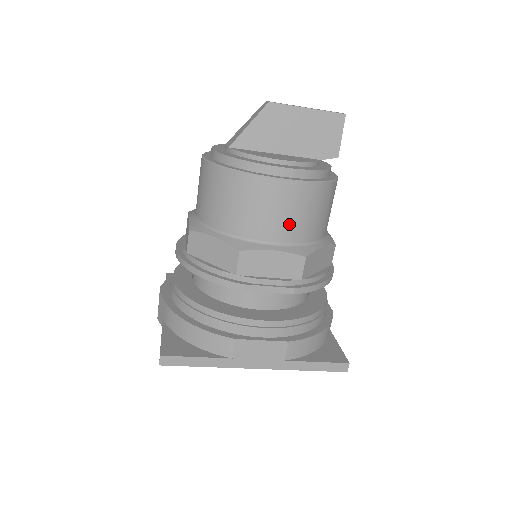
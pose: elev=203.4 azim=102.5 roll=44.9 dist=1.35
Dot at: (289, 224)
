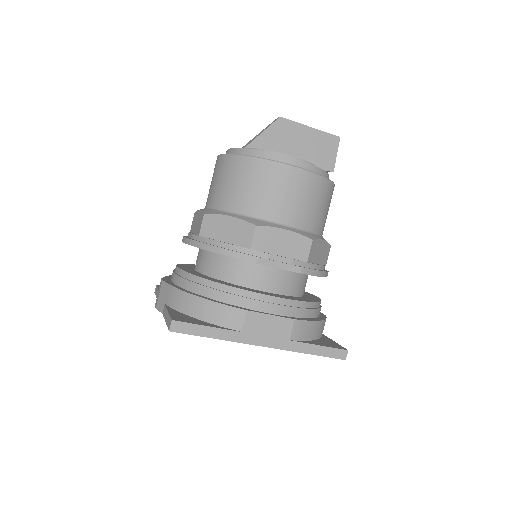
Dot at: (299, 209)
